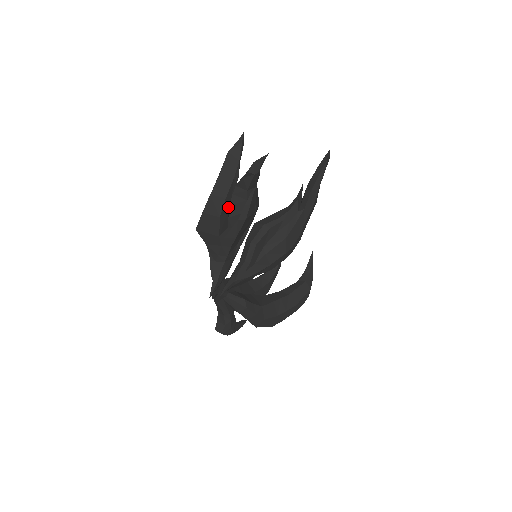
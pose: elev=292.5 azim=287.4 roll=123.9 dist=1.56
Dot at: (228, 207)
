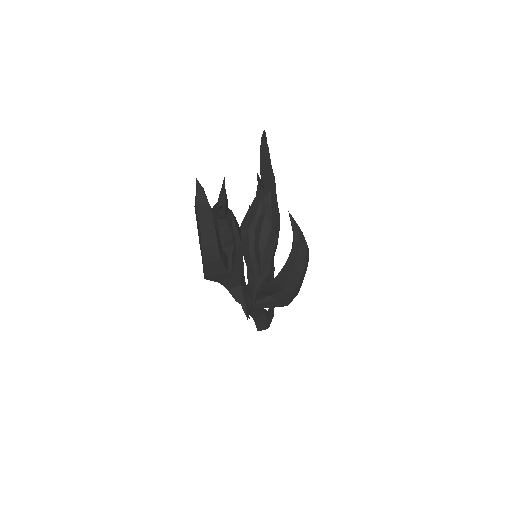
Dot at: (221, 245)
